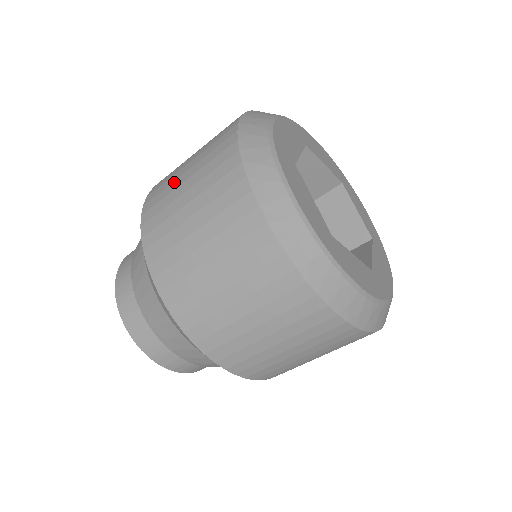
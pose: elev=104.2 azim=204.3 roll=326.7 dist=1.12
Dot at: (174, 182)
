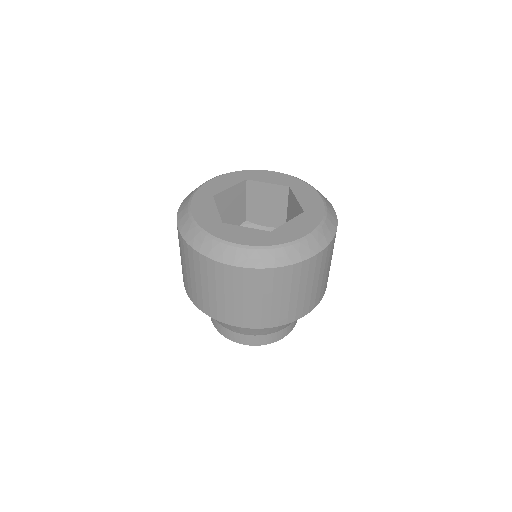
Dot at: (192, 284)
